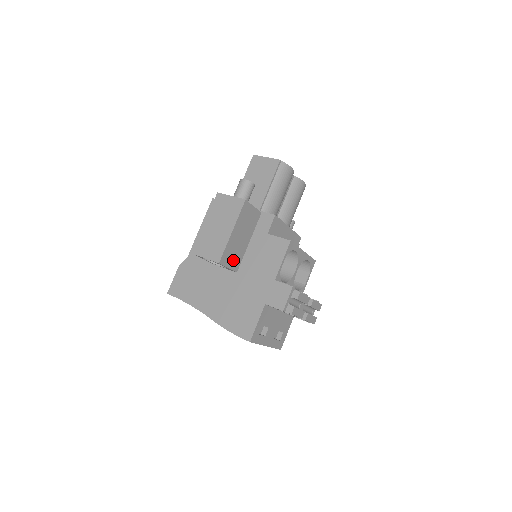
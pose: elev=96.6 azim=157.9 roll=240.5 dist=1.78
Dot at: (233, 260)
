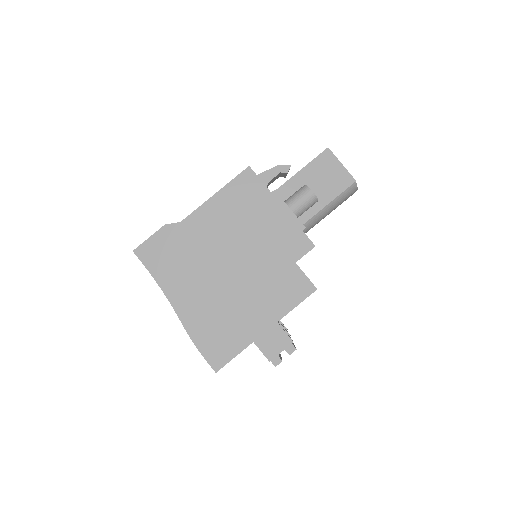
Dot at: occluded
